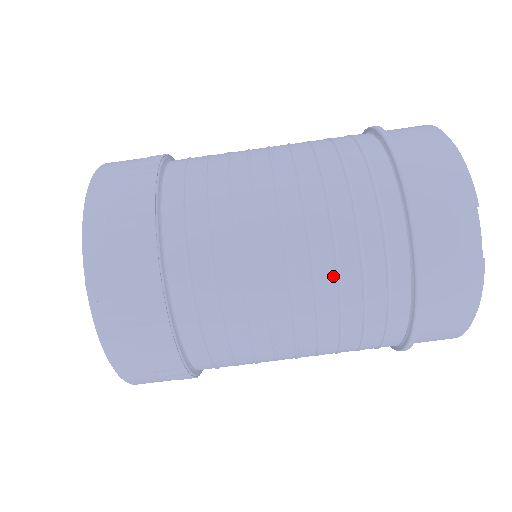
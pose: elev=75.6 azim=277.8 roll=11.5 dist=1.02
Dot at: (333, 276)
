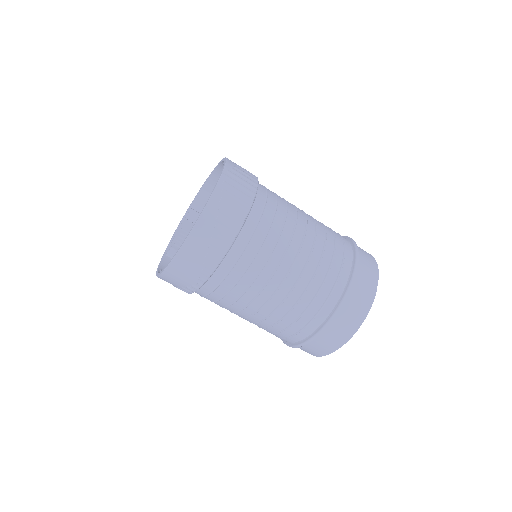
Dot at: (321, 250)
